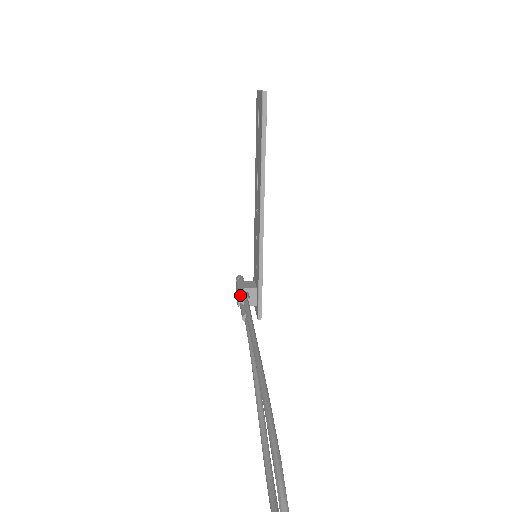
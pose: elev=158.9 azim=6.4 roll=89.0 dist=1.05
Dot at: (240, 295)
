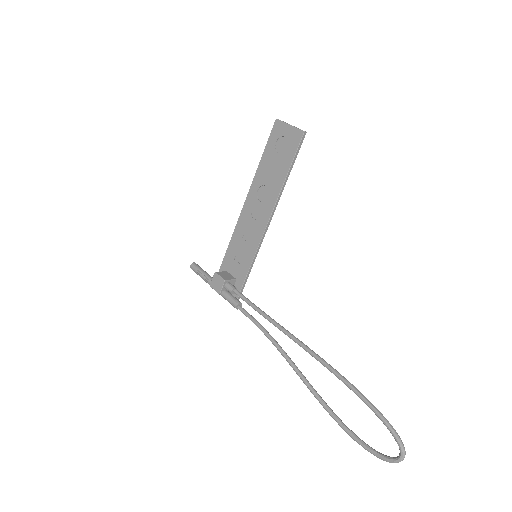
Dot at: (226, 285)
